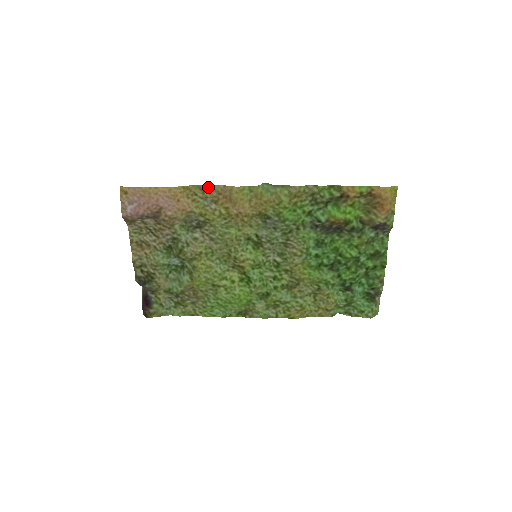
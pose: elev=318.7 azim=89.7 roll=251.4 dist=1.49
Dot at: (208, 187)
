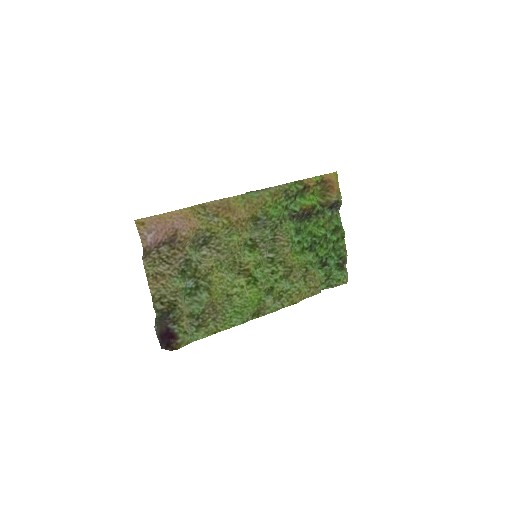
Dot at: (208, 204)
